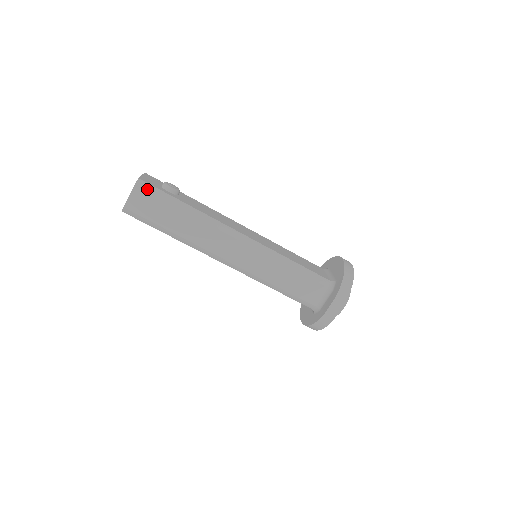
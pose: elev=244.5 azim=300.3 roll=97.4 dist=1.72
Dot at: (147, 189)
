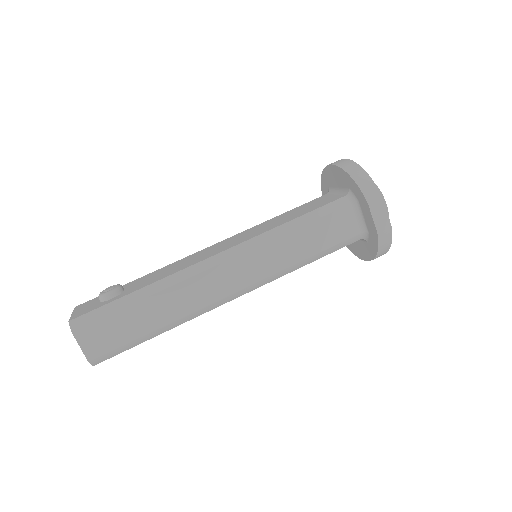
Dot at: (87, 321)
